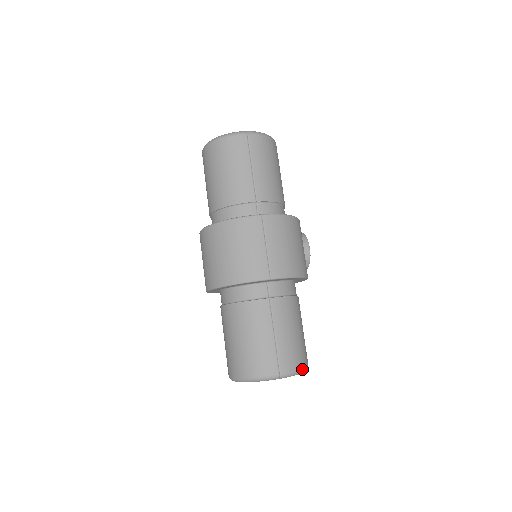
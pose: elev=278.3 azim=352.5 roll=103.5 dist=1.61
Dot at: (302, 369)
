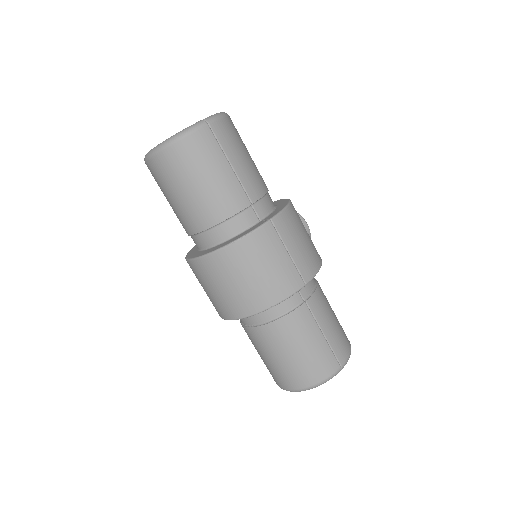
Dot at: occluded
